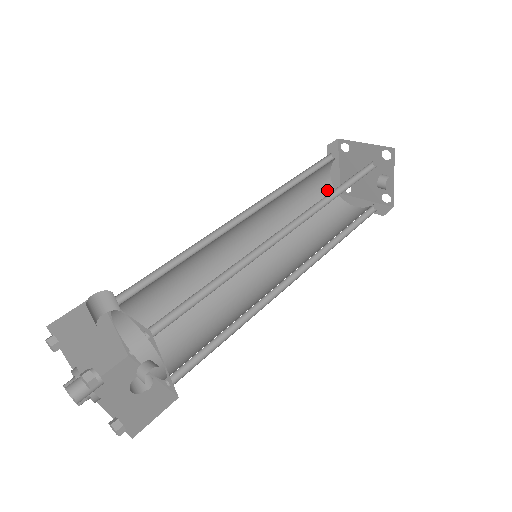
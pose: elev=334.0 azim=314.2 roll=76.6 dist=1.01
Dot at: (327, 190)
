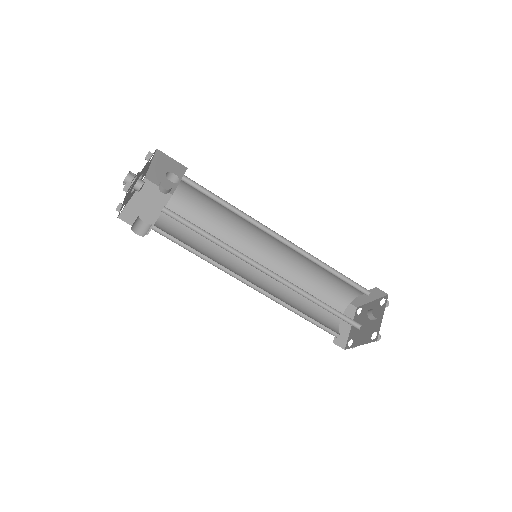
Dot at: (332, 325)
